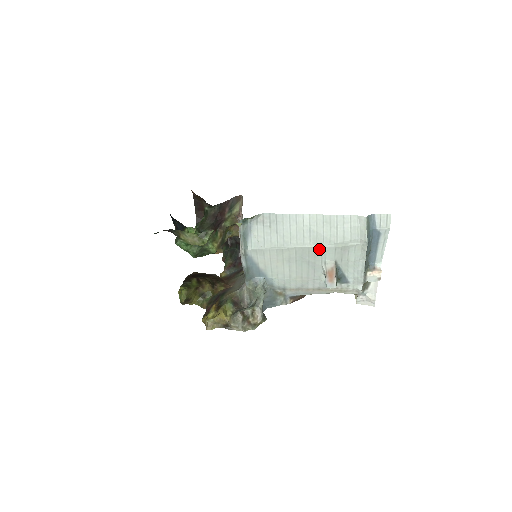
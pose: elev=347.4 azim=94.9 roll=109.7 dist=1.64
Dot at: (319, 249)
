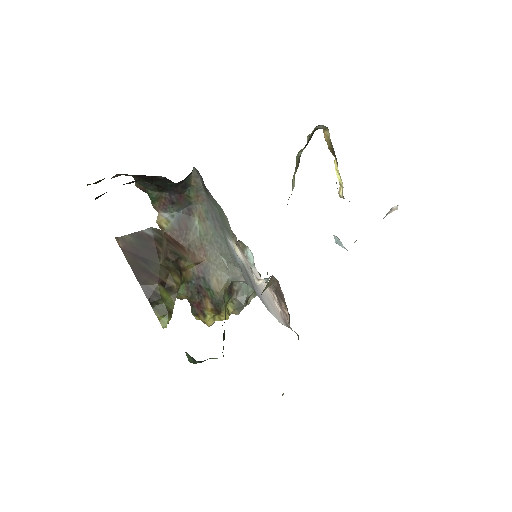
Dot at: occluded
